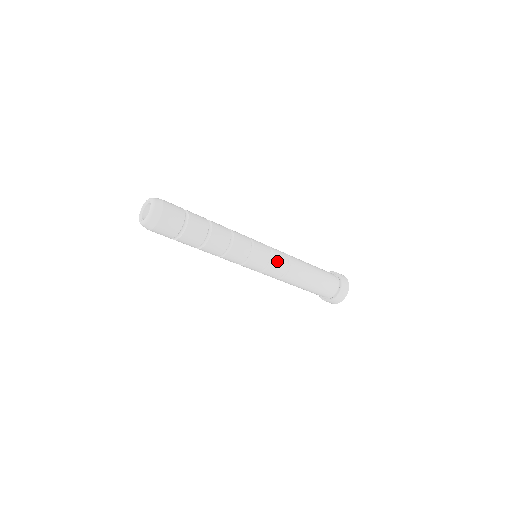
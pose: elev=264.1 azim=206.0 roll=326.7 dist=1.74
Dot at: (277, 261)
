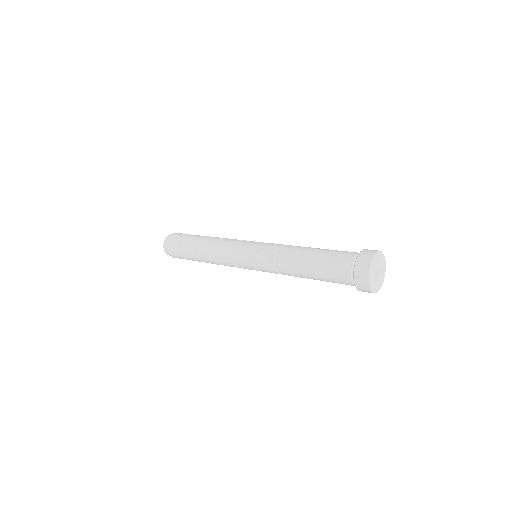
Dot at: (268, 244)
